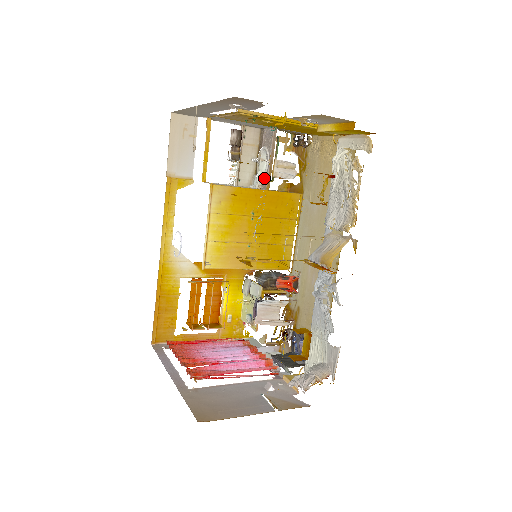
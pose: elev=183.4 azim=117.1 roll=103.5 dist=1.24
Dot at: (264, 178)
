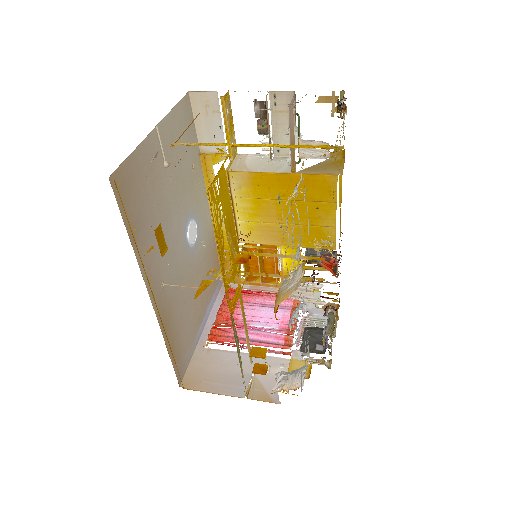
Dot at: occluded
